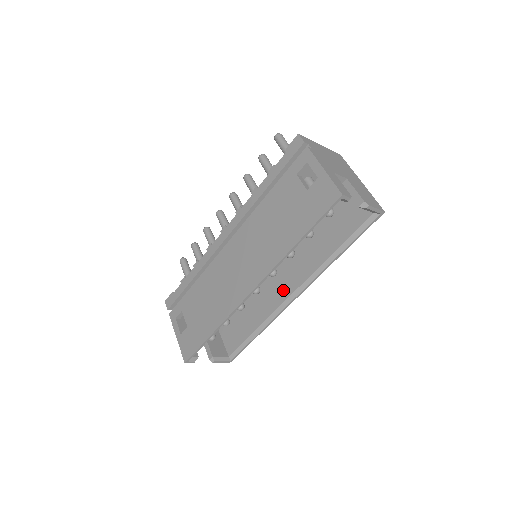
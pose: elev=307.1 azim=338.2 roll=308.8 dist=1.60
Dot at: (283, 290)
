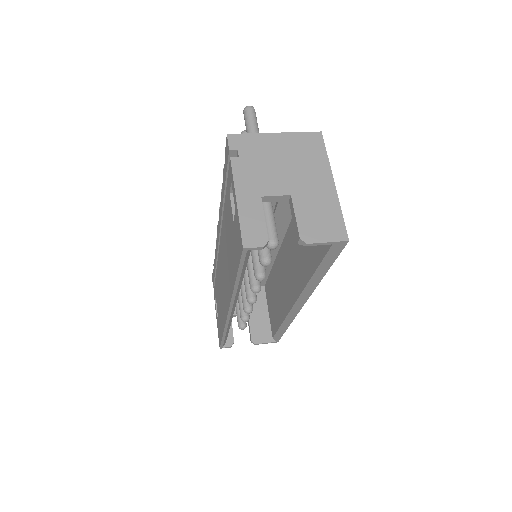
Dot at: (290, 294)
